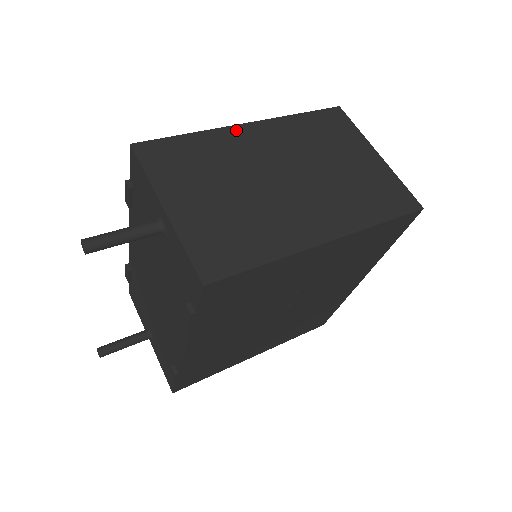
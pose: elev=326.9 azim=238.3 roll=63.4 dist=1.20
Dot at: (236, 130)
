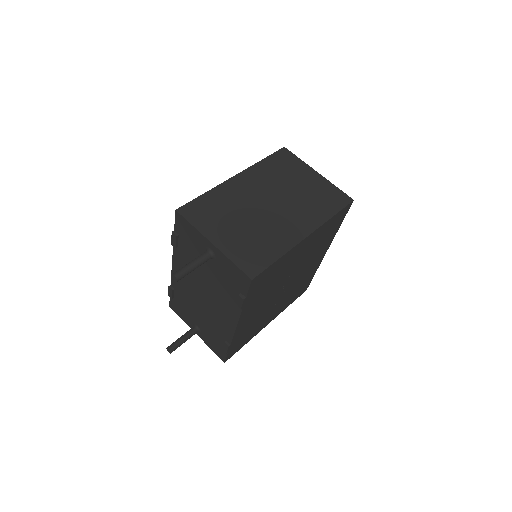
Dot at: (231, 182)
